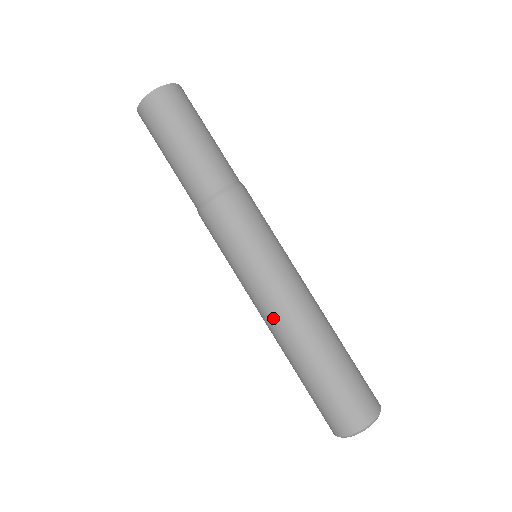
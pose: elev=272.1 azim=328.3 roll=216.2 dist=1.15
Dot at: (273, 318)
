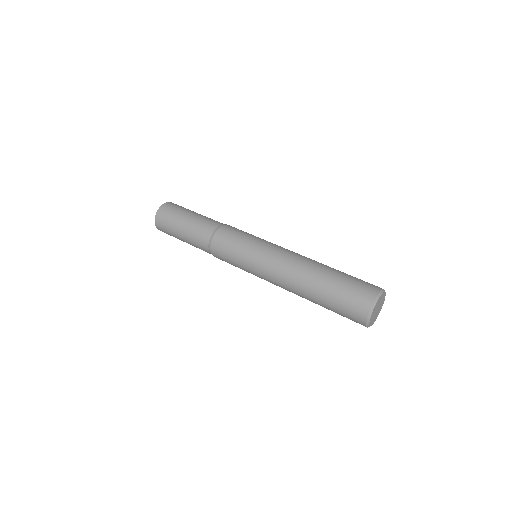
Dot at: (279, 283)
